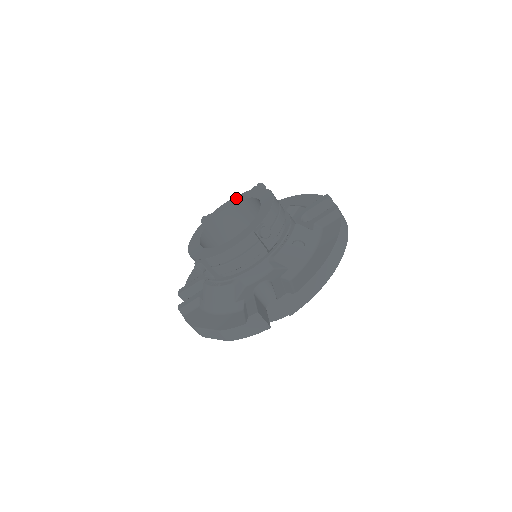
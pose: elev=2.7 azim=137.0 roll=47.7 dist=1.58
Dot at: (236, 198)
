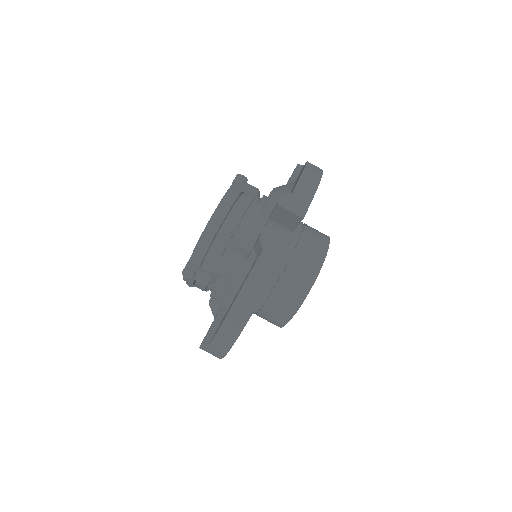
Dot at: occluded
